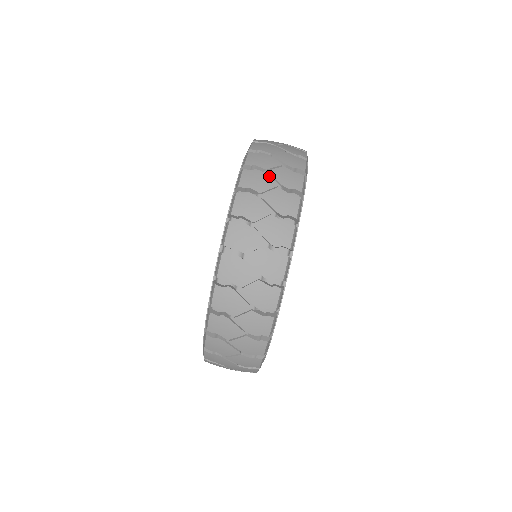
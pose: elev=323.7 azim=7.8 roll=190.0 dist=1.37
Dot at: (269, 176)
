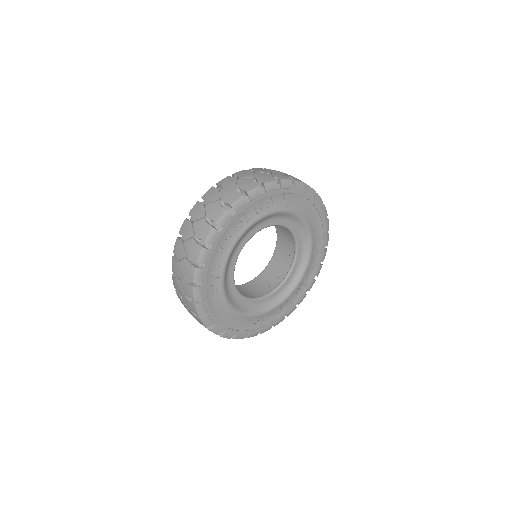
Dot at: (194, 226)
